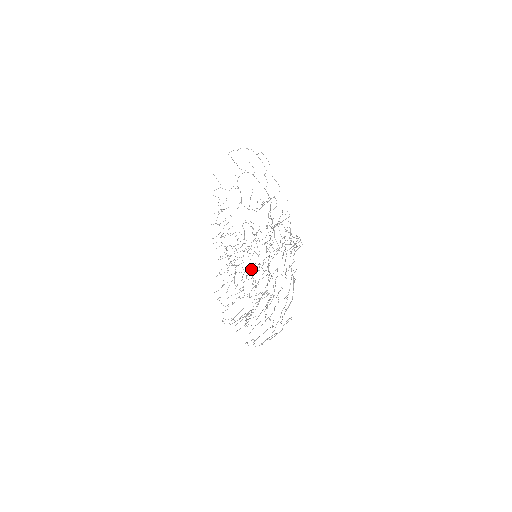
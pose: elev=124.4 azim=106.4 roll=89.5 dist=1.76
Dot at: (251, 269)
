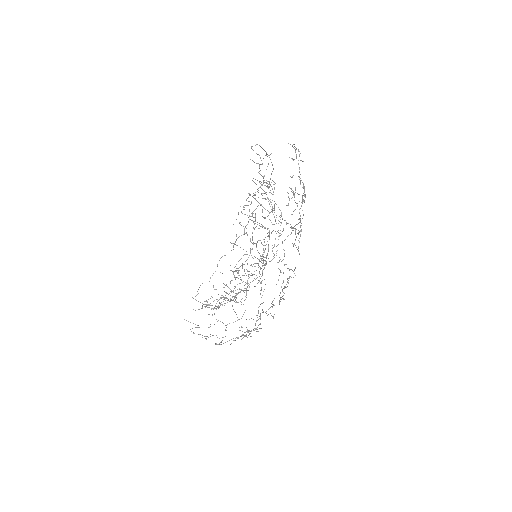
Dot at: occluded
